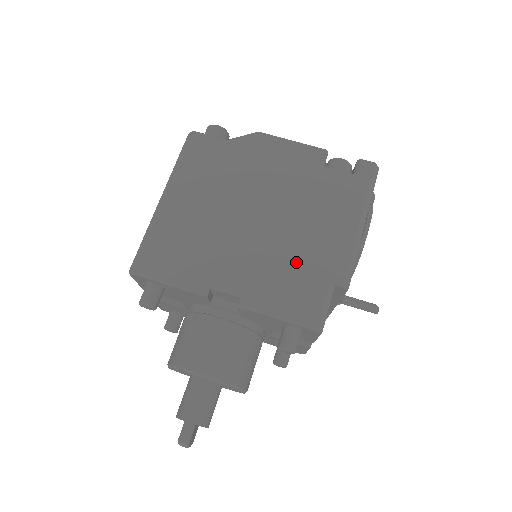
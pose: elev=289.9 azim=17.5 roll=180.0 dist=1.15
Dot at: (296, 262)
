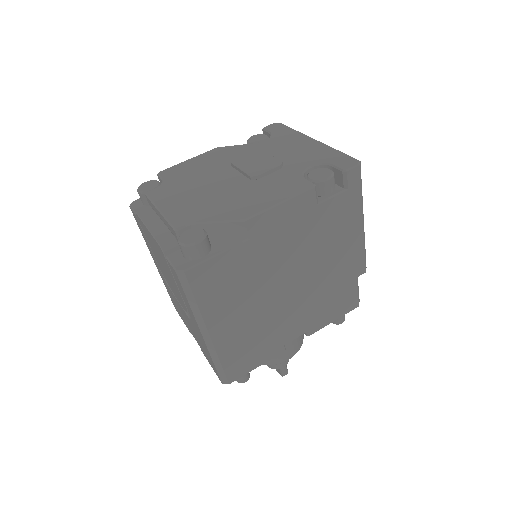
Dot at: (331, 286)
